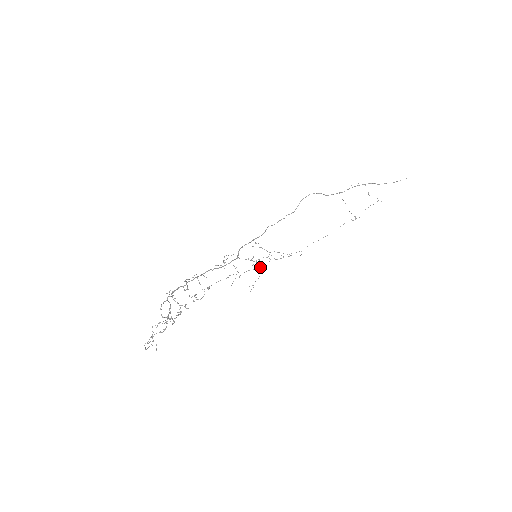
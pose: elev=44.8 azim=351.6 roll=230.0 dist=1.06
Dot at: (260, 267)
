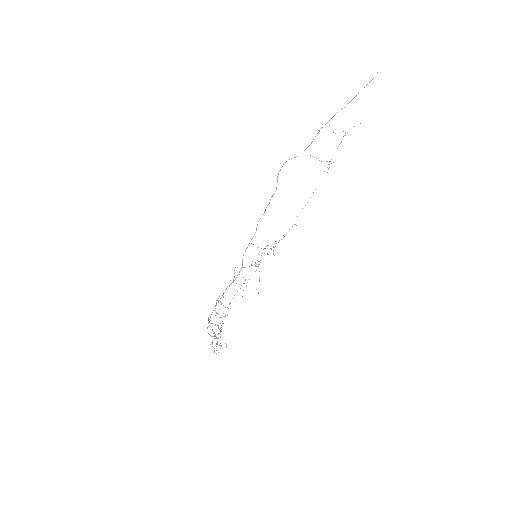
Dot at: occluded
